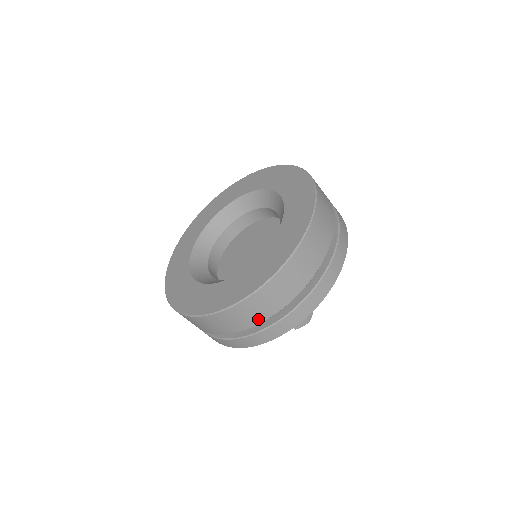
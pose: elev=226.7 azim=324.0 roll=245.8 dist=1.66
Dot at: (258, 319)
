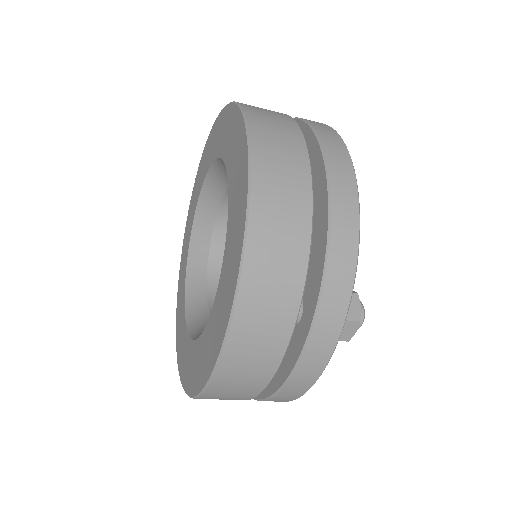
Dot at: (268, 366)
